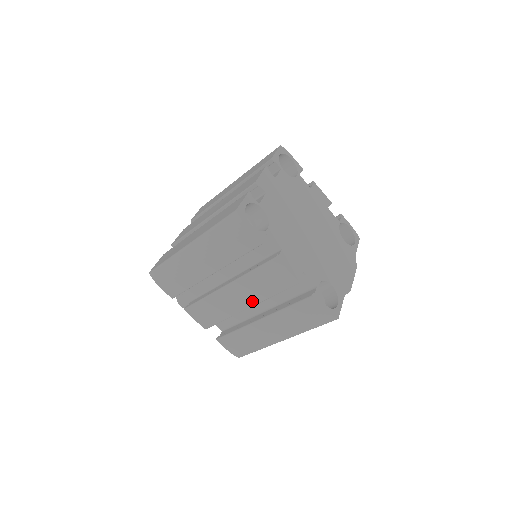
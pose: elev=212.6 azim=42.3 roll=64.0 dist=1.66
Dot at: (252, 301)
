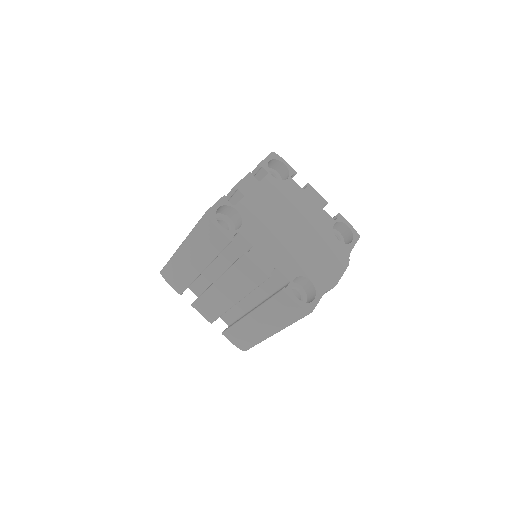
Dot at: (238, 296)
